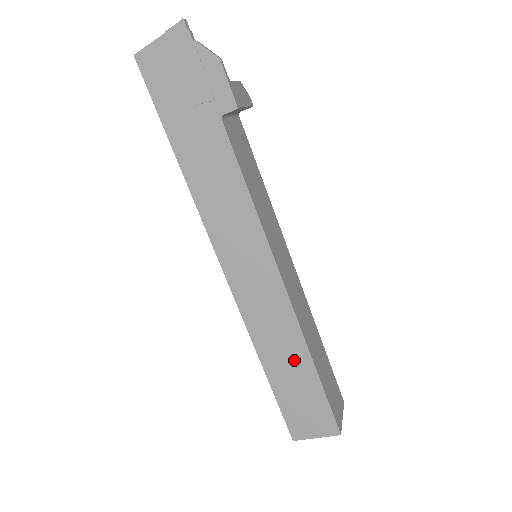
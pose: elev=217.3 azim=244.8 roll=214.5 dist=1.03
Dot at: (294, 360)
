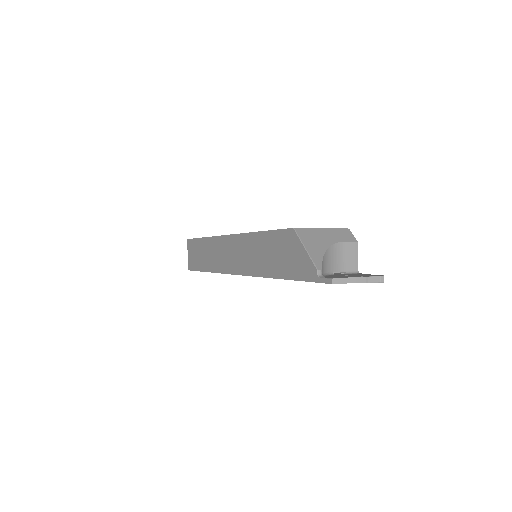
Dot at: occluded
